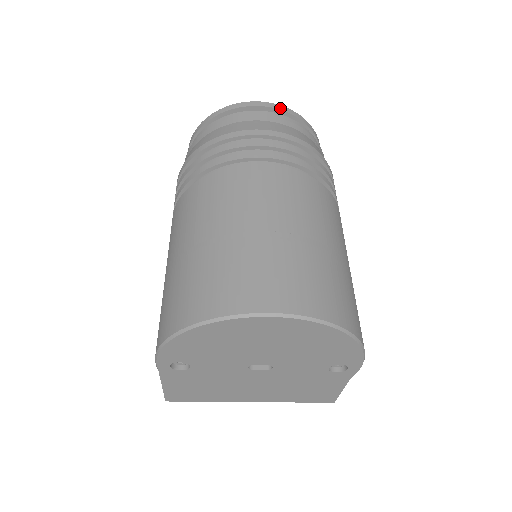
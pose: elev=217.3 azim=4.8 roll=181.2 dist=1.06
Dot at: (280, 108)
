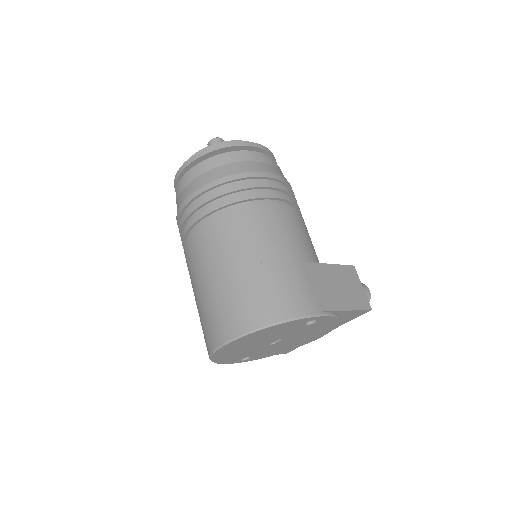
Dot at: (191, 161)
